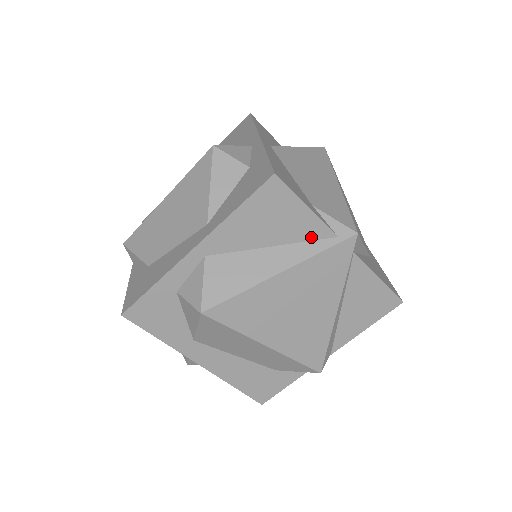
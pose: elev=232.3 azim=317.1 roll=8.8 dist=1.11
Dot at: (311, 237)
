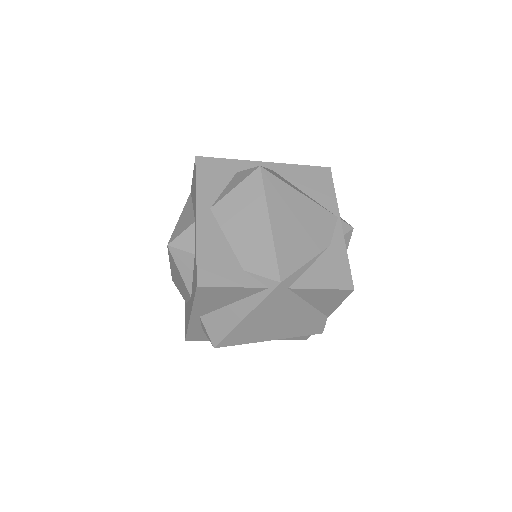
Dot at: (251, 293)
